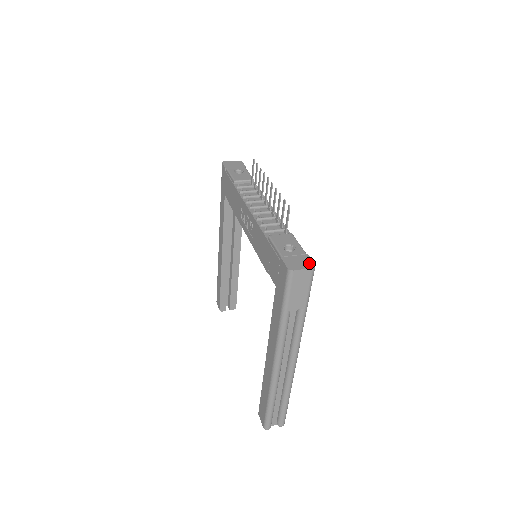
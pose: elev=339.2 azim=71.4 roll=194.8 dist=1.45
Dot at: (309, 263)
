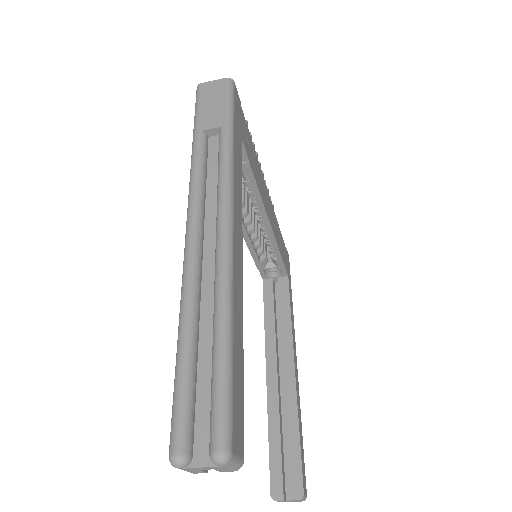
Dot at: occluded
